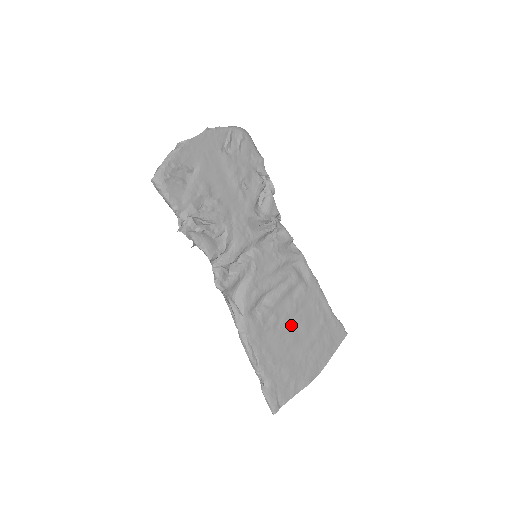
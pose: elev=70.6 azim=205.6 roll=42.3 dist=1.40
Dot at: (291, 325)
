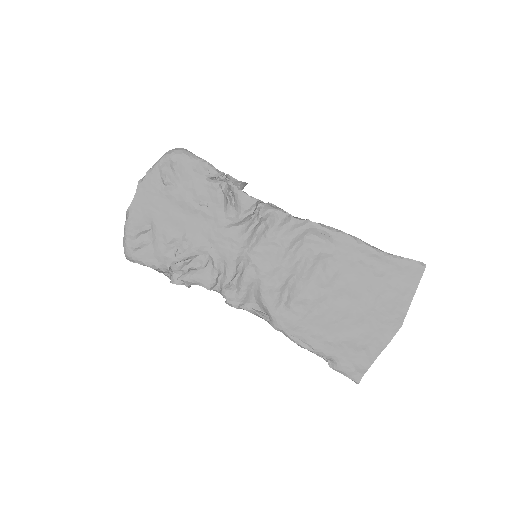
Dot at: (334, 297)
